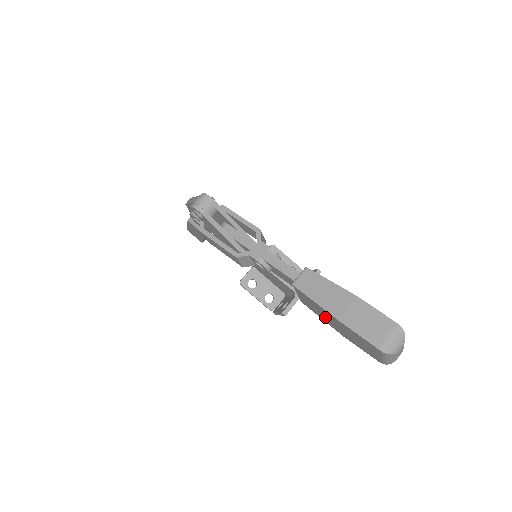
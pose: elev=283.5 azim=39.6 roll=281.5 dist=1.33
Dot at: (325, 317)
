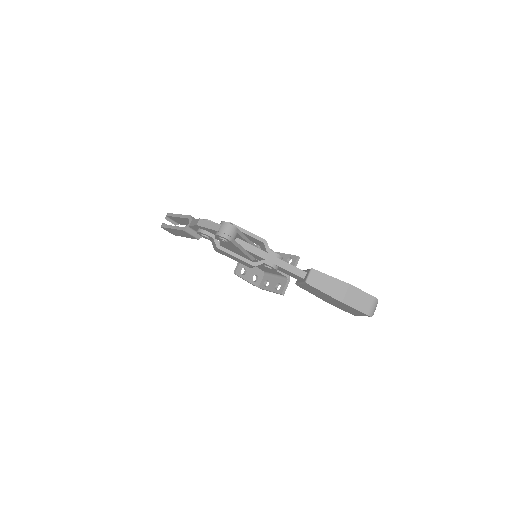
Dot at: (322, 296)
